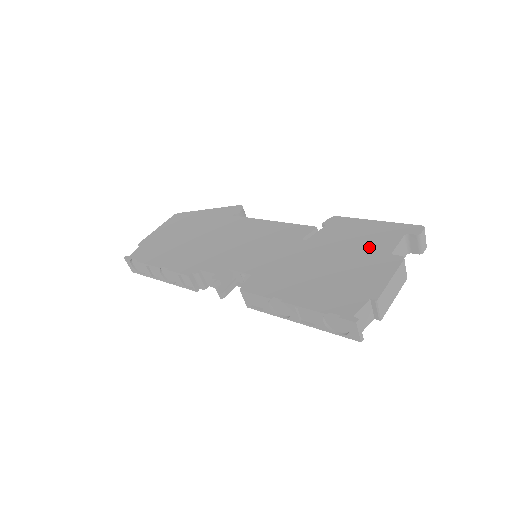
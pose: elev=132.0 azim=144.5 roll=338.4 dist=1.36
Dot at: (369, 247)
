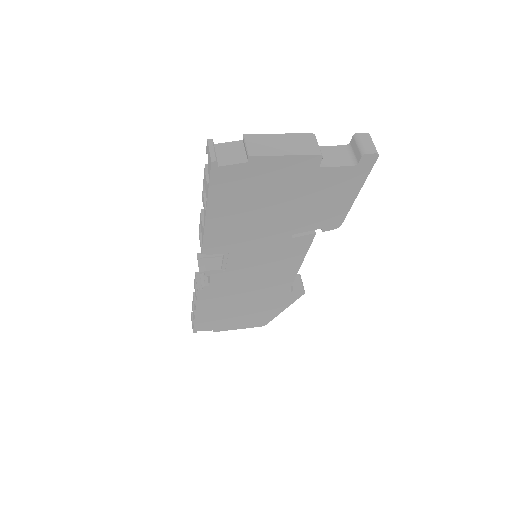
Dot at: occluded
